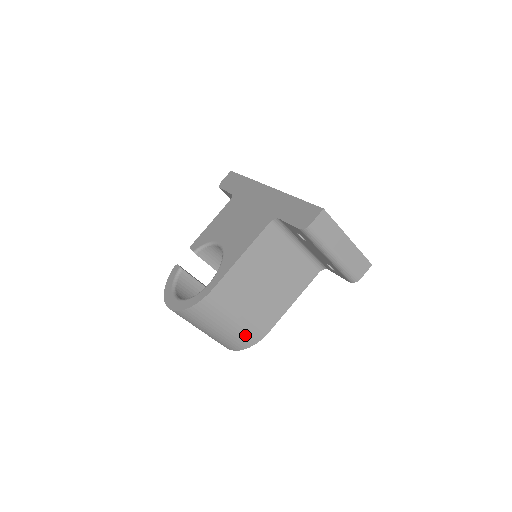
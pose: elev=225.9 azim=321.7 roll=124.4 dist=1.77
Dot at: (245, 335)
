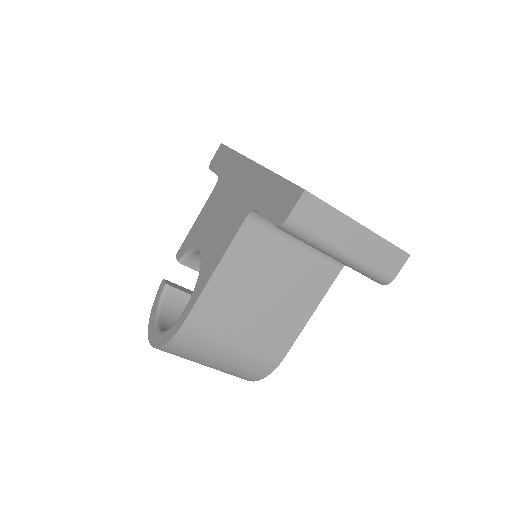
Dot at: (252, 366)
